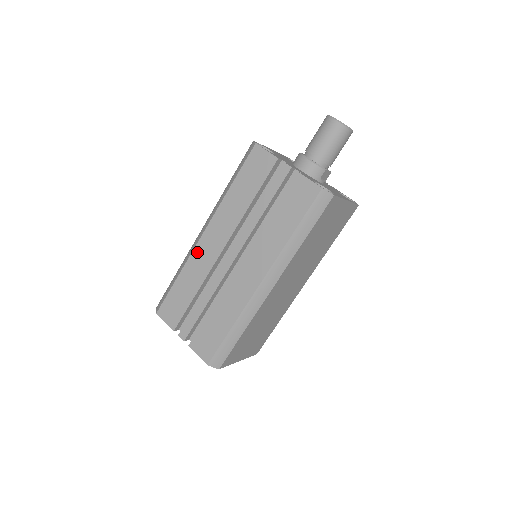
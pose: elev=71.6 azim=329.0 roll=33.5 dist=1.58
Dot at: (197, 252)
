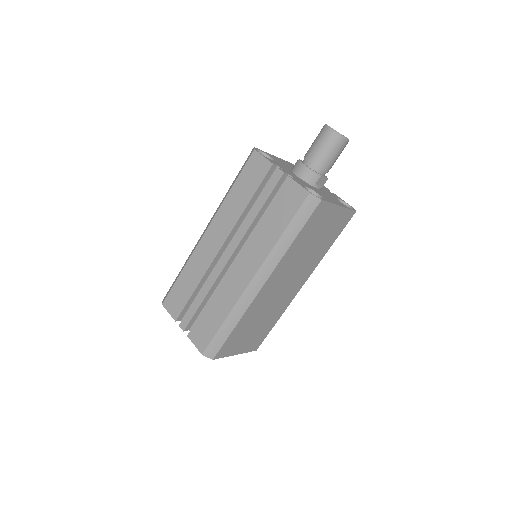
Dot at: (199, 249)
